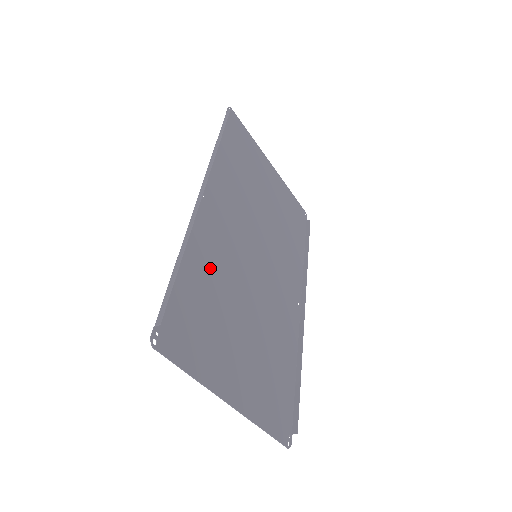
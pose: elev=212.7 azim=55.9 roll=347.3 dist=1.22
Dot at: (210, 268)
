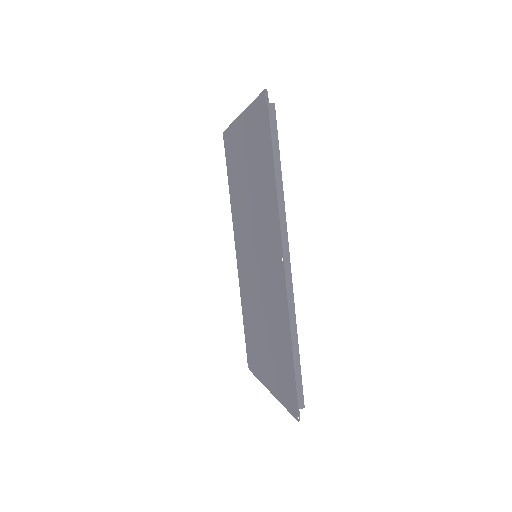
Dot at: (278, 319)
